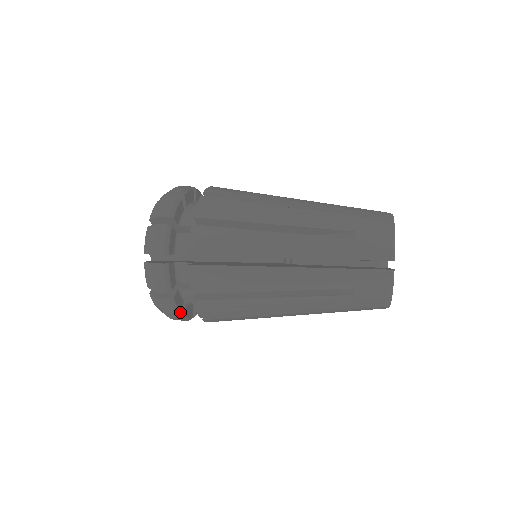
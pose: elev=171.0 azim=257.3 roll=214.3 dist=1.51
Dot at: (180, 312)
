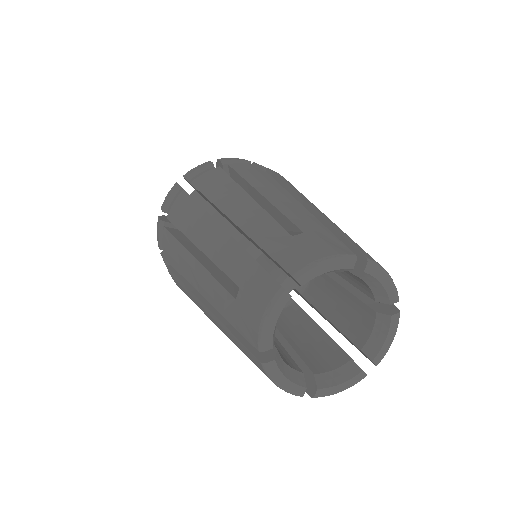
Dot at: occluded
